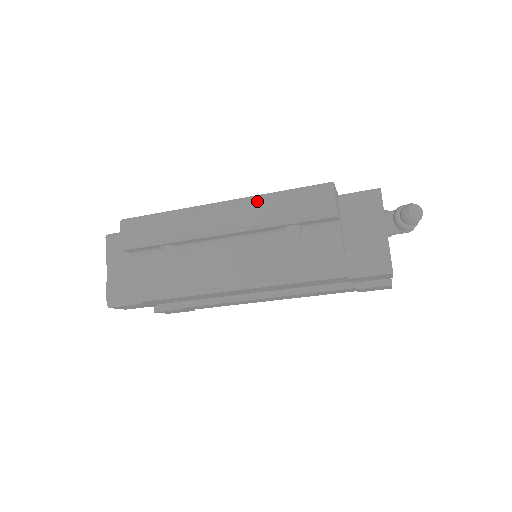
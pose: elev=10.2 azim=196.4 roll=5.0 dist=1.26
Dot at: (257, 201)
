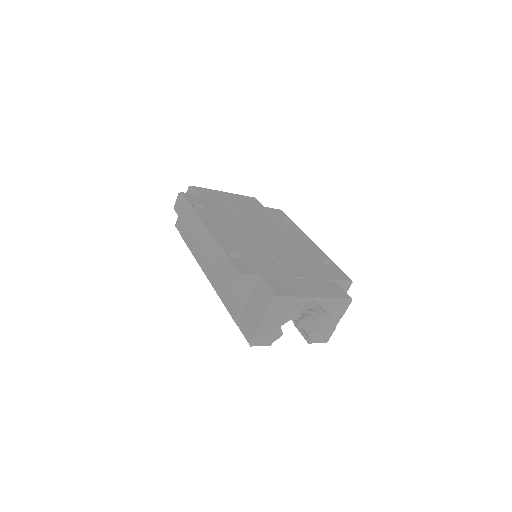
Dot at: (213, 246)
